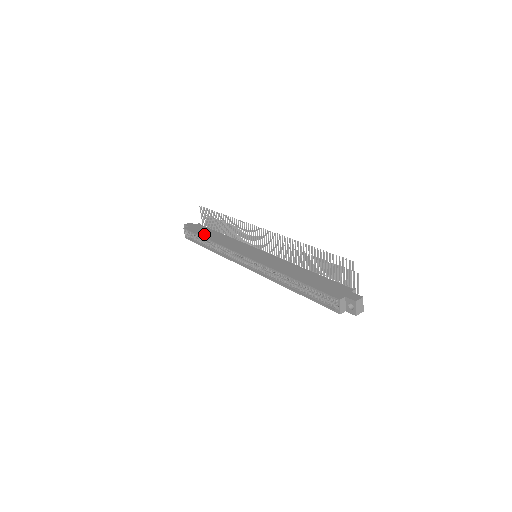
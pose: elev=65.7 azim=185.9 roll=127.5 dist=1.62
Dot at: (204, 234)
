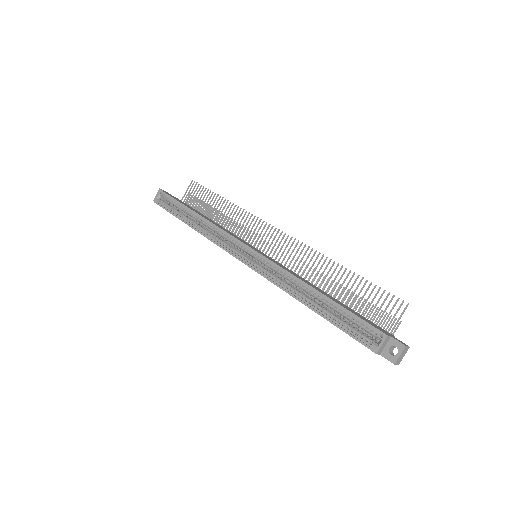
Dot at: (189, 207)
